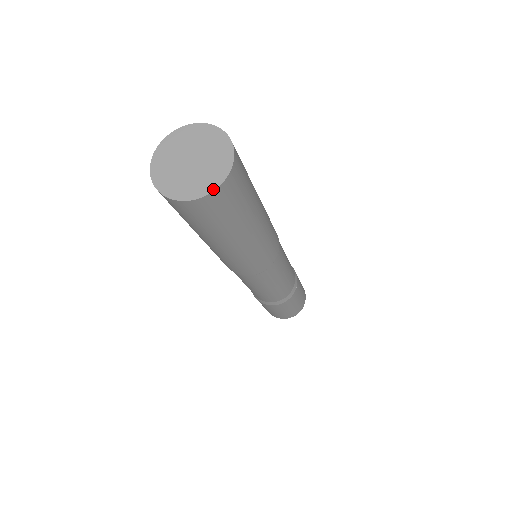
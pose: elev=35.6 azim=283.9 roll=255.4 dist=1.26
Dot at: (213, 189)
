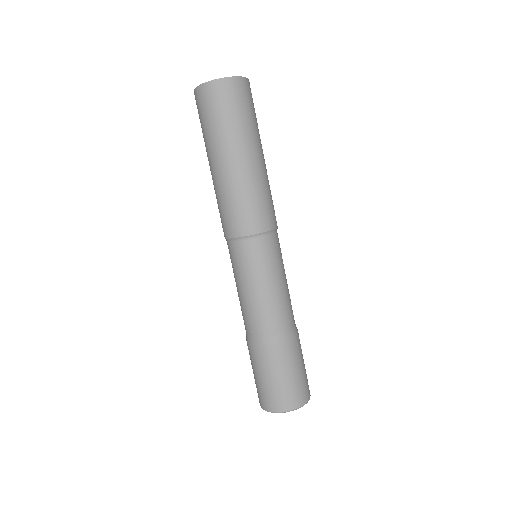
Dot at: (234, 77)
